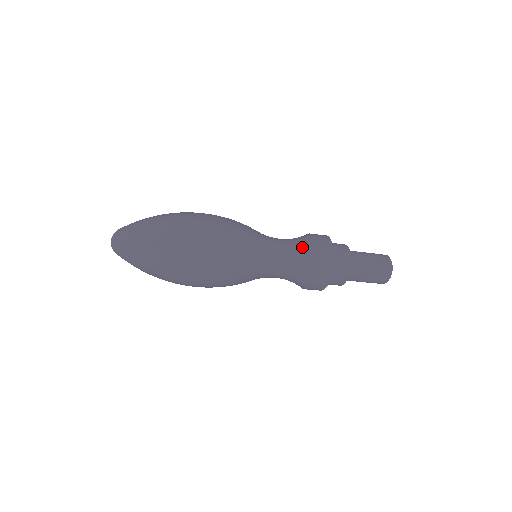
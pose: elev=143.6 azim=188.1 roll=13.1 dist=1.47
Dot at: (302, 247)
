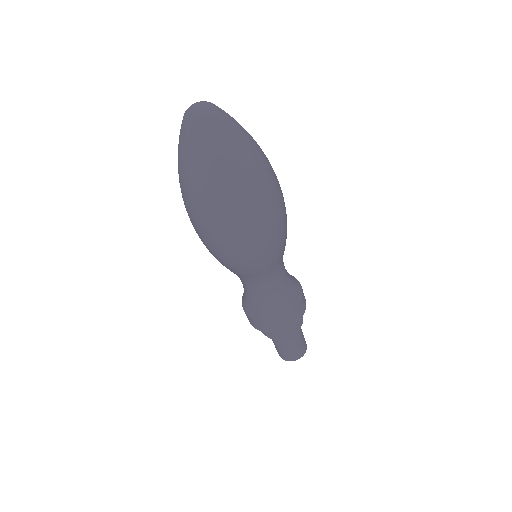
Dot at: (276, 305)
